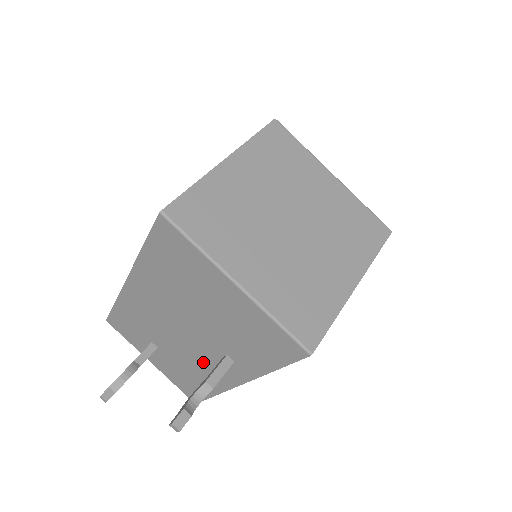
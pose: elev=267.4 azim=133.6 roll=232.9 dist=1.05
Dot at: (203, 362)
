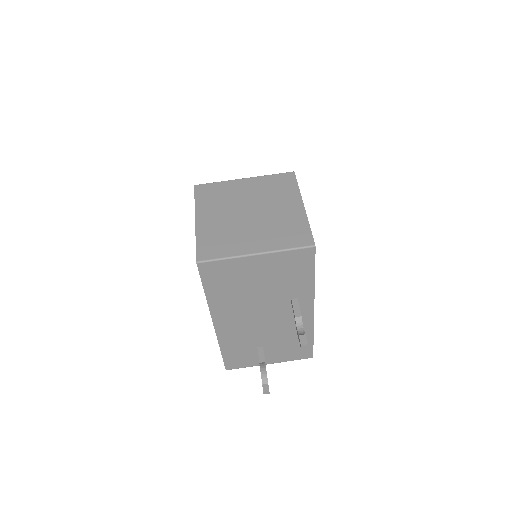
Dot at: (288, 321)
